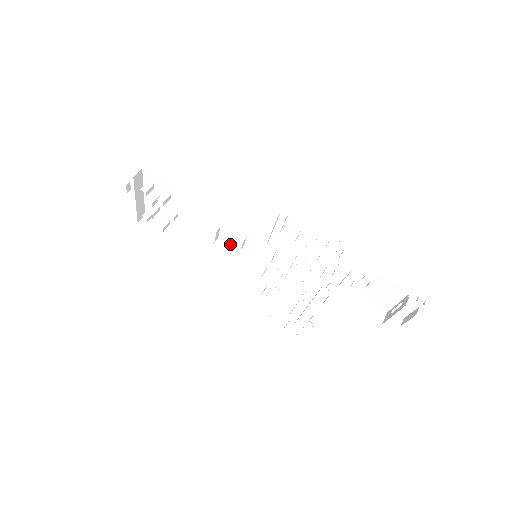
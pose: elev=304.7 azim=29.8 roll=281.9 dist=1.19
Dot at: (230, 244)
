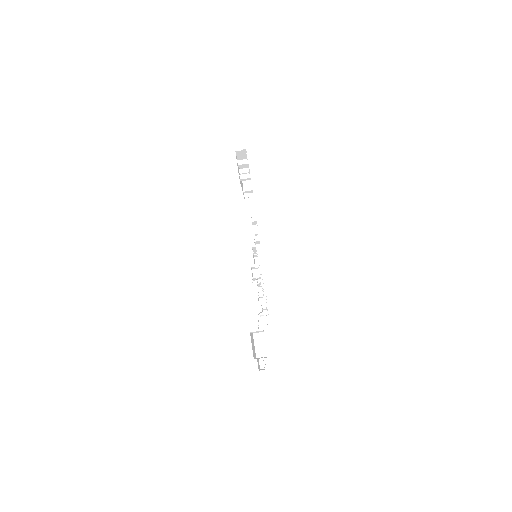
Dot at: (257, 235)
